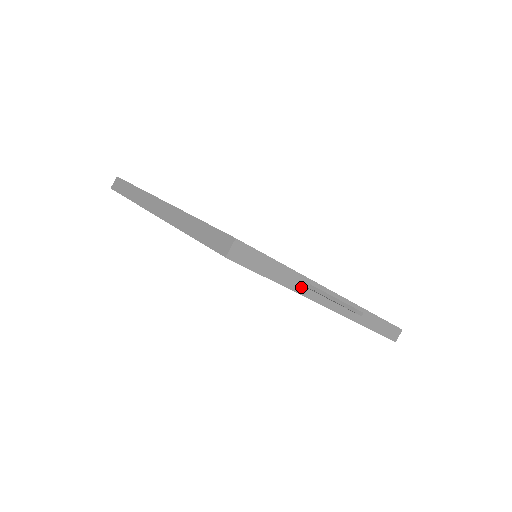
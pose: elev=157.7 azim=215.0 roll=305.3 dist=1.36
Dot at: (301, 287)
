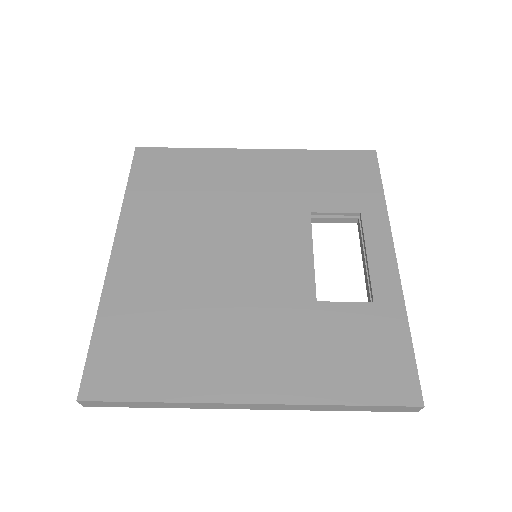
Dot at: occluded
